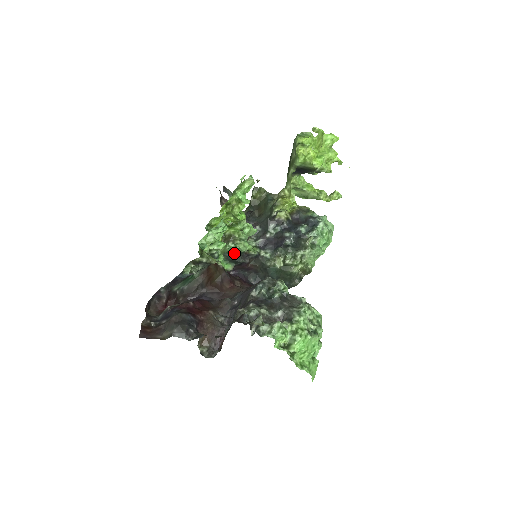
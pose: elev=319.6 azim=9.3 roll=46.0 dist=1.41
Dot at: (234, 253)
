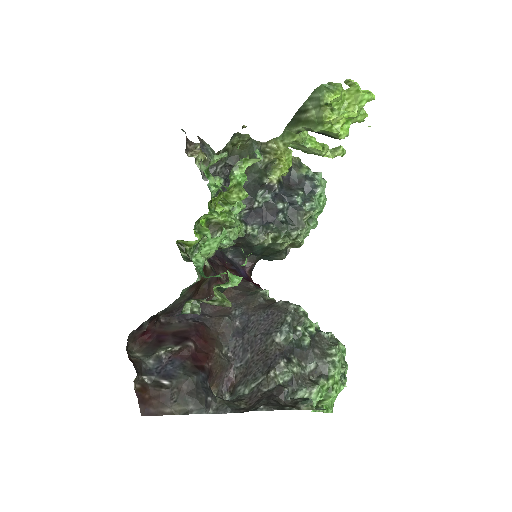
Dot at: (224, 248)
